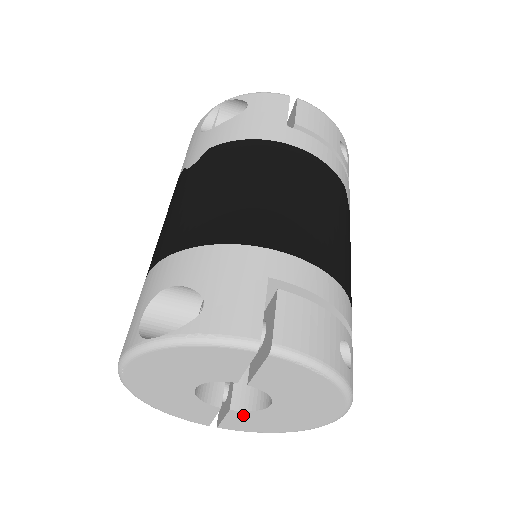
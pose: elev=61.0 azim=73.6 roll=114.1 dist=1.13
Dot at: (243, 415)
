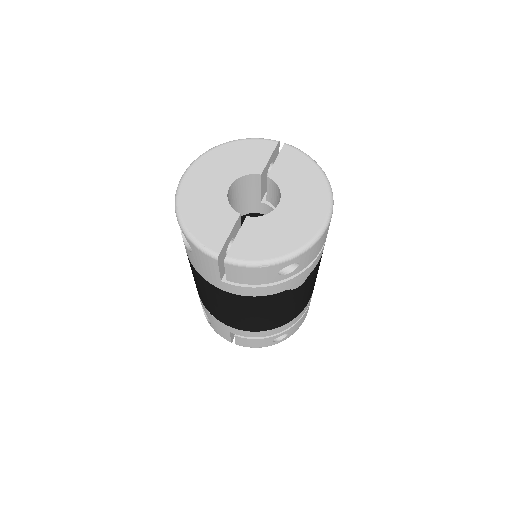
Dot at: (255, 224)
